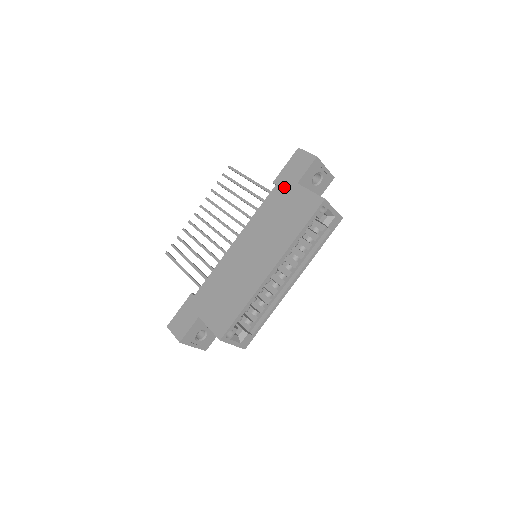
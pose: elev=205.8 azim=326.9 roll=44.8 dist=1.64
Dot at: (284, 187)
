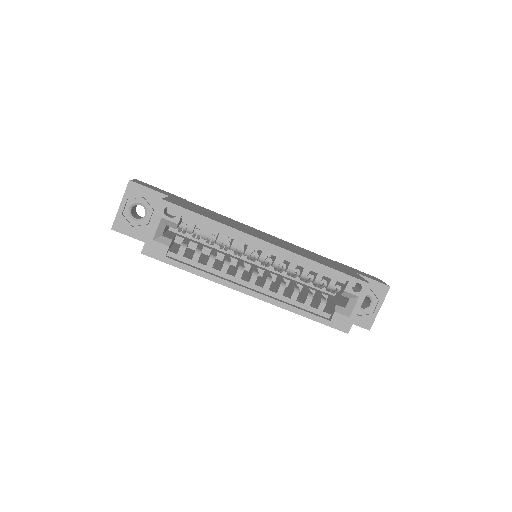
Dot at: (342, 265)
